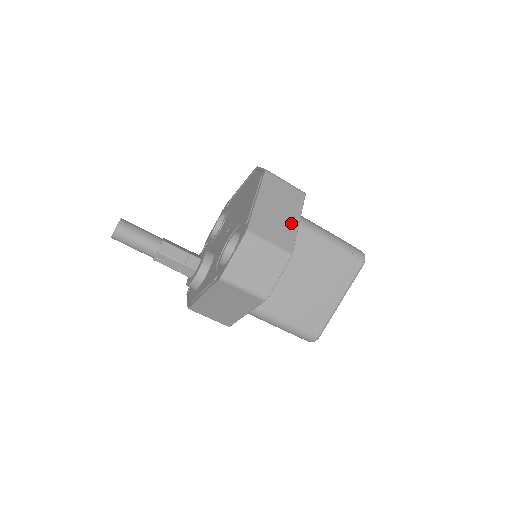
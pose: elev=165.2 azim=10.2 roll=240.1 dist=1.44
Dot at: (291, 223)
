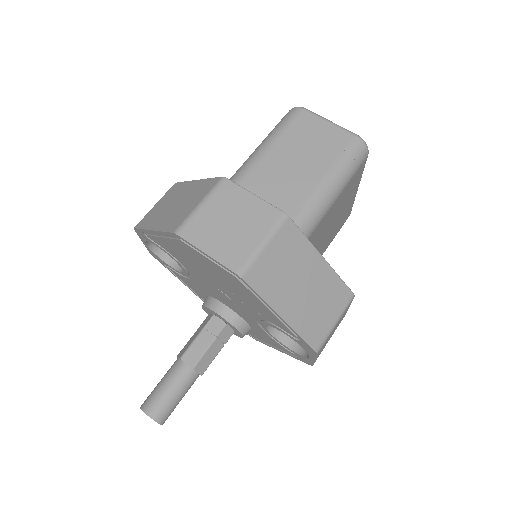
Dot at: (321, 273)
